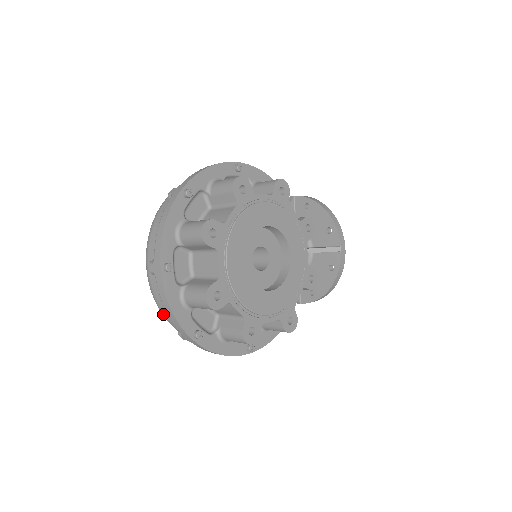
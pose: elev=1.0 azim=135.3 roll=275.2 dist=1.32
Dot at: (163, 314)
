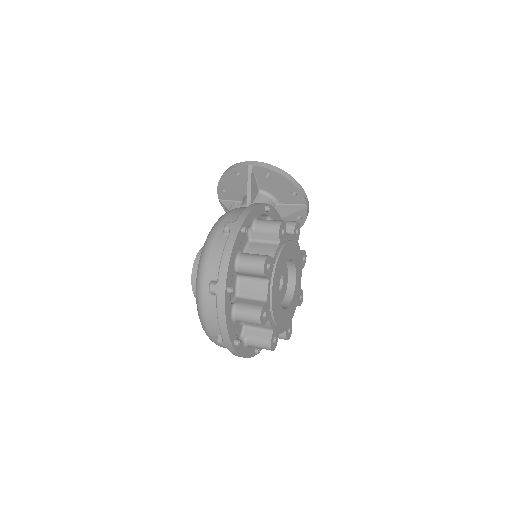
Dot at: occluded
